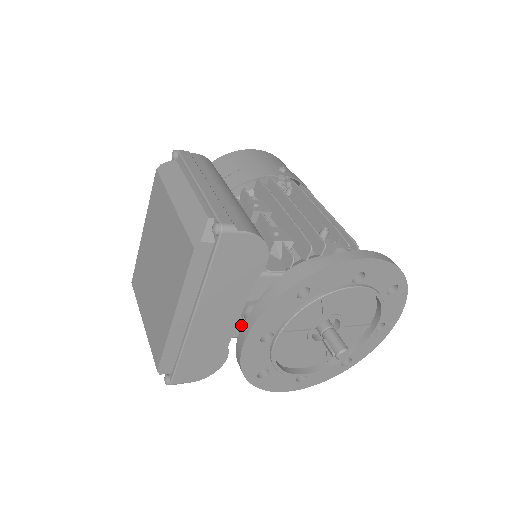
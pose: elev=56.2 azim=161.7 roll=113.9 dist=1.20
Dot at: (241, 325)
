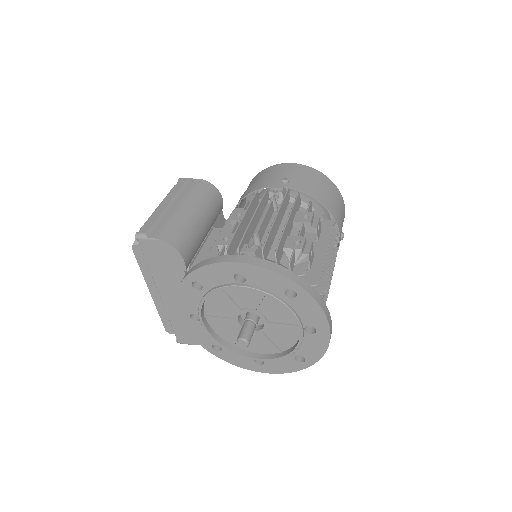
Dot at: occluded
